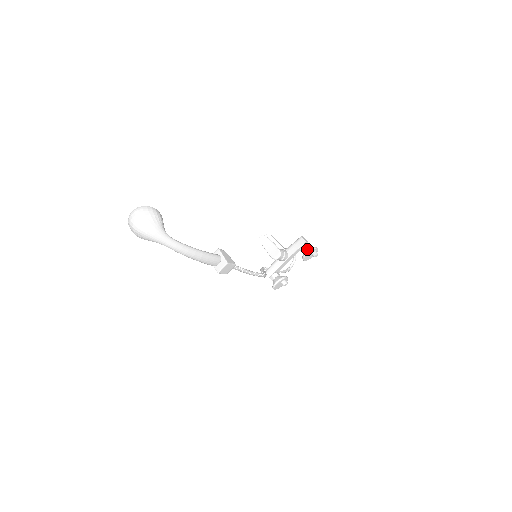
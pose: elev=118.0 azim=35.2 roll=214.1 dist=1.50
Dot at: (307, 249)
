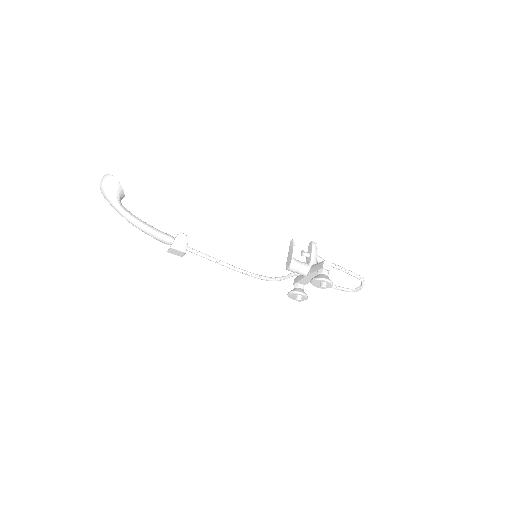
Dot at: (316, 276)
